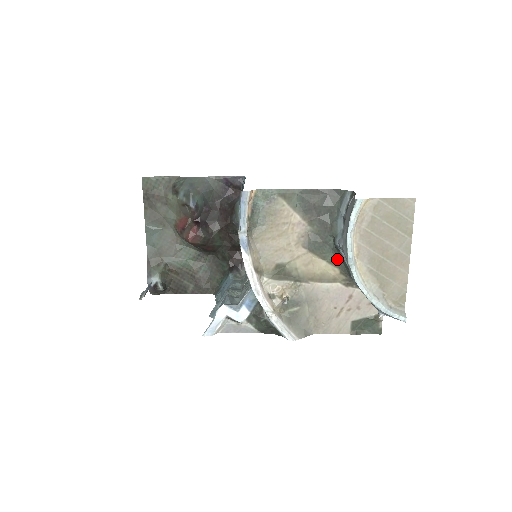
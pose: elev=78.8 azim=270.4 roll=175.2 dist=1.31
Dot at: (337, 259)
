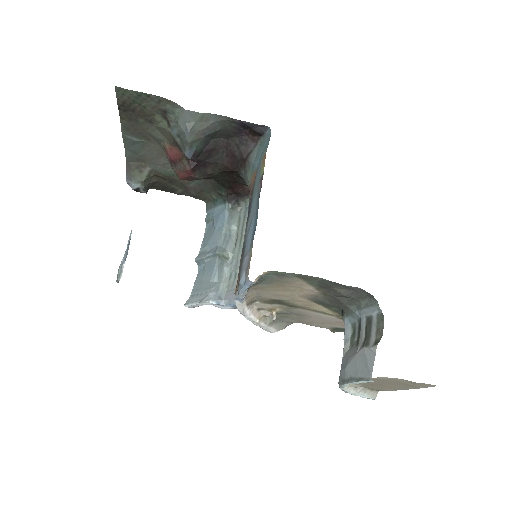
Dot at: (340, 313)
